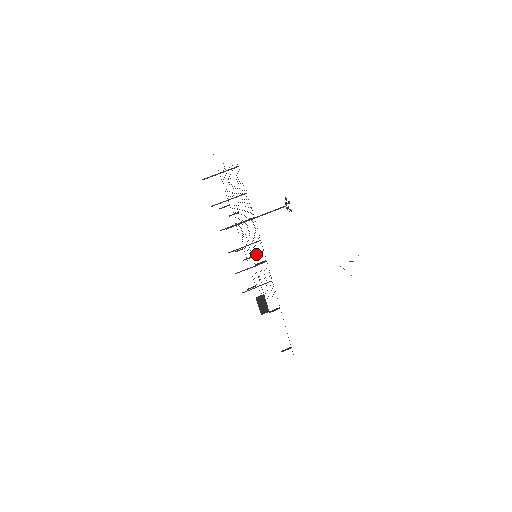
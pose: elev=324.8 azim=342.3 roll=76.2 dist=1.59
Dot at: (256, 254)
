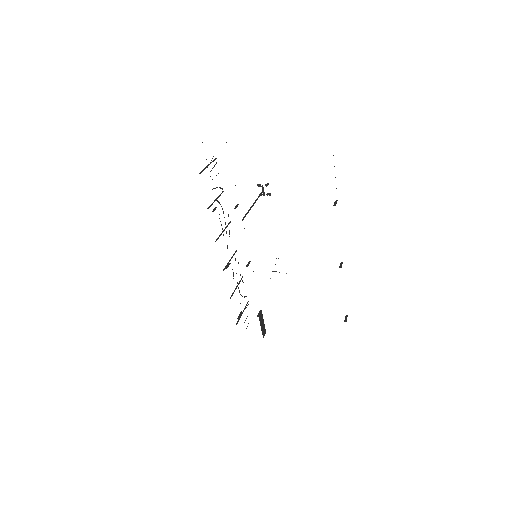
Dot at: occluded
